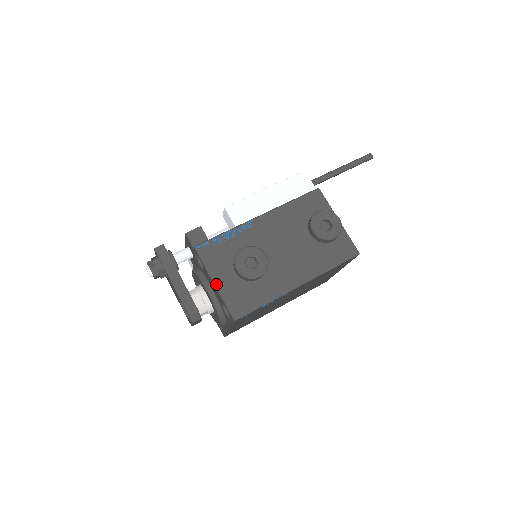
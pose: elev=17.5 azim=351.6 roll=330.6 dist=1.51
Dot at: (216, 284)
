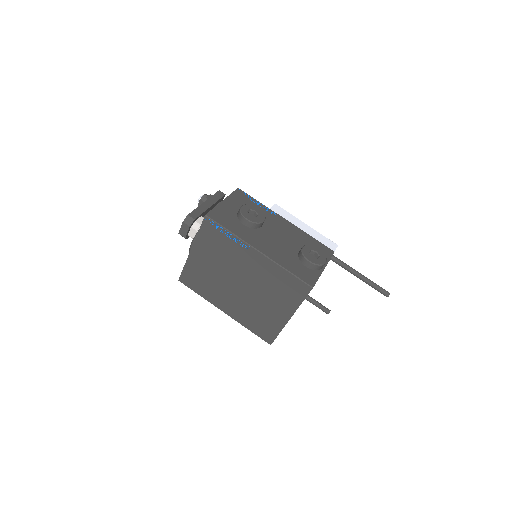
Dot at: (223, 202)
